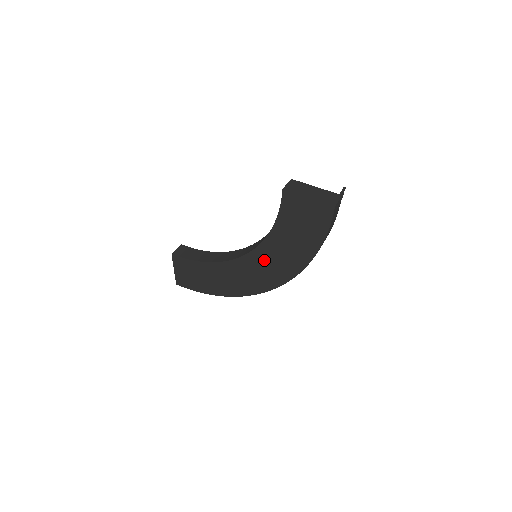
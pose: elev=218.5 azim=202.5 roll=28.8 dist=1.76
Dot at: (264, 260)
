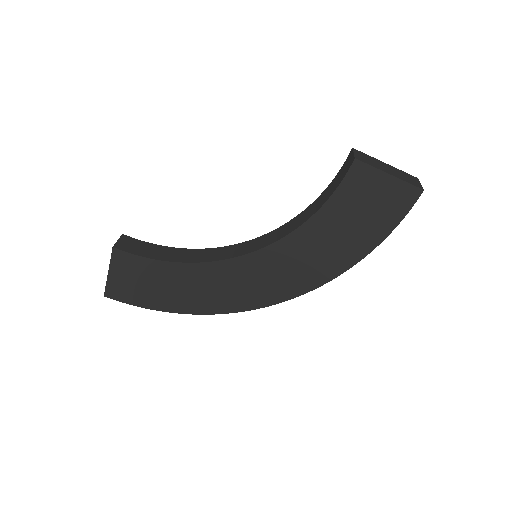
Dot at: (280, 261)
